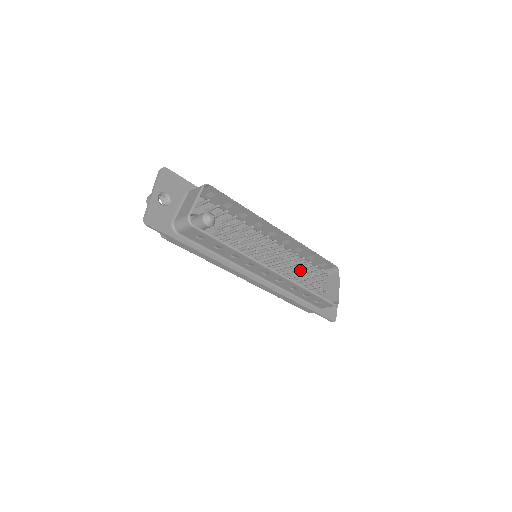
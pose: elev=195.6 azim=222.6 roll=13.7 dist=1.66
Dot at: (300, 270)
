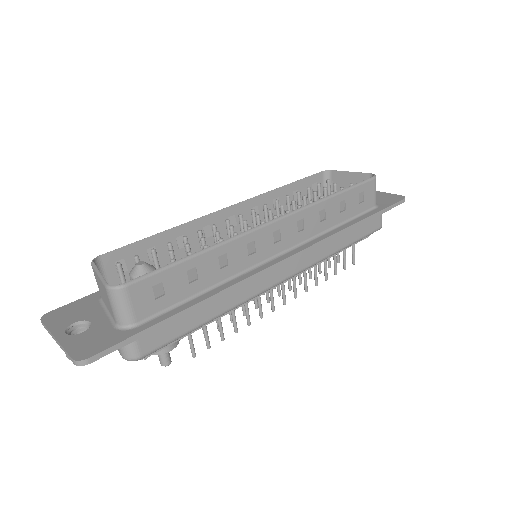
Dot at: occluded
